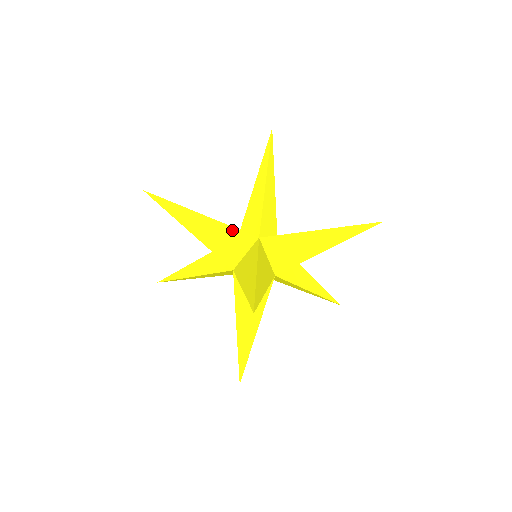
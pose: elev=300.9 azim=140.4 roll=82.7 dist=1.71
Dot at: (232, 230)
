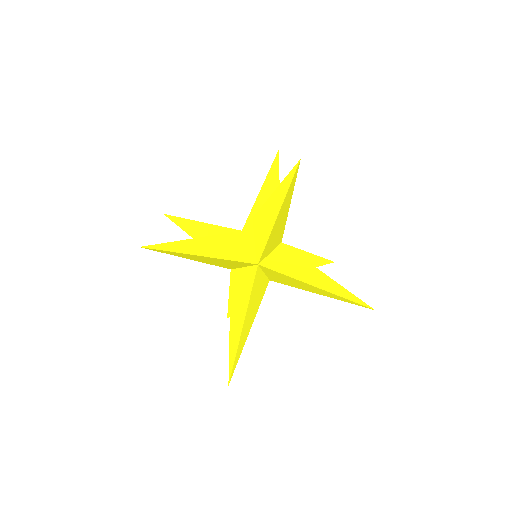
Dot at: (221, 229)
